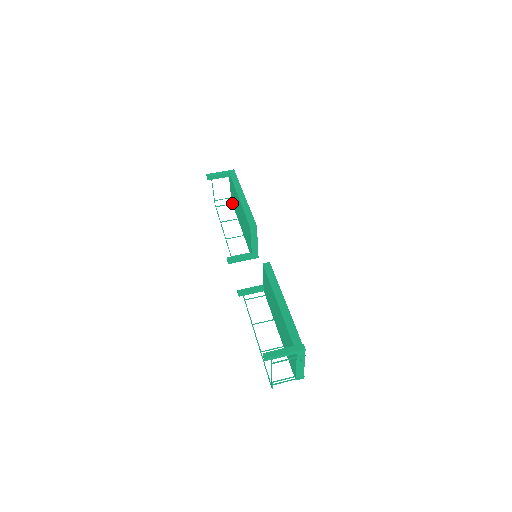
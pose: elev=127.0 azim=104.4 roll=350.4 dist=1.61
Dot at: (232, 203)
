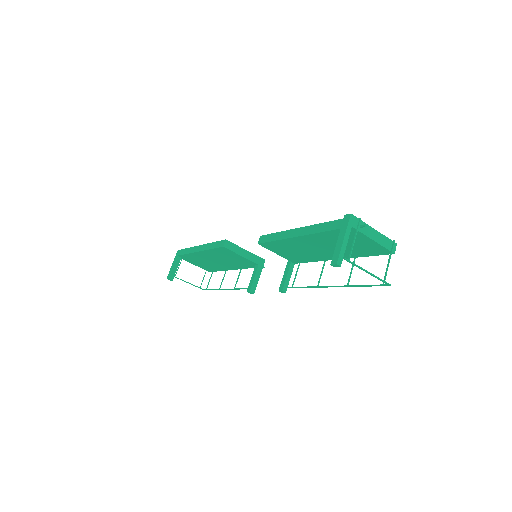
Dot at: occluded
